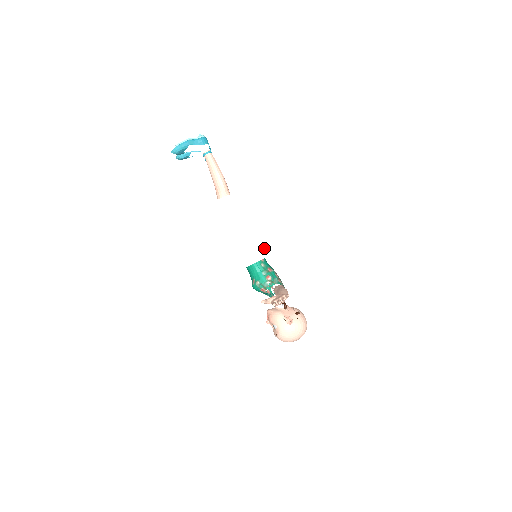
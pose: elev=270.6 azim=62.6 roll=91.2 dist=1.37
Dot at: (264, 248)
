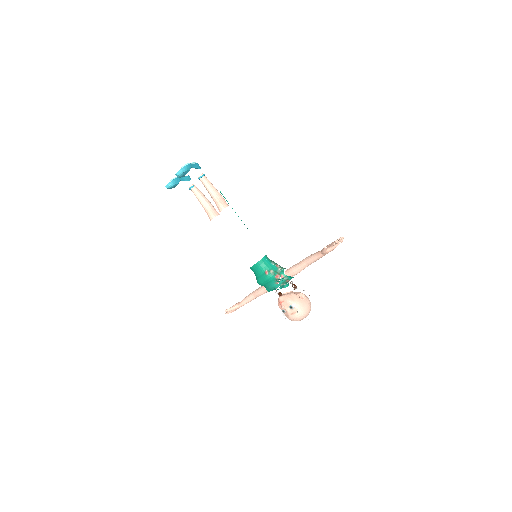
Dot at: occluded
